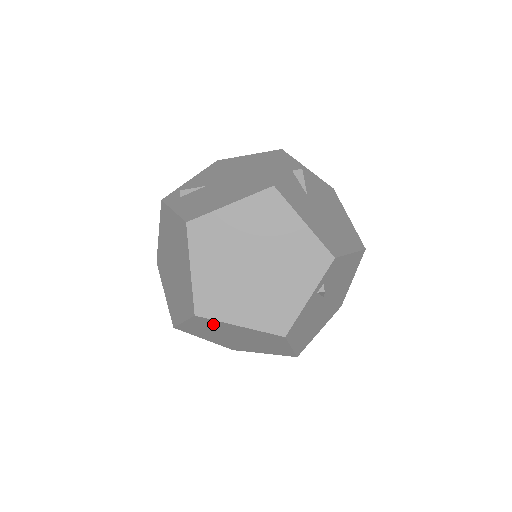
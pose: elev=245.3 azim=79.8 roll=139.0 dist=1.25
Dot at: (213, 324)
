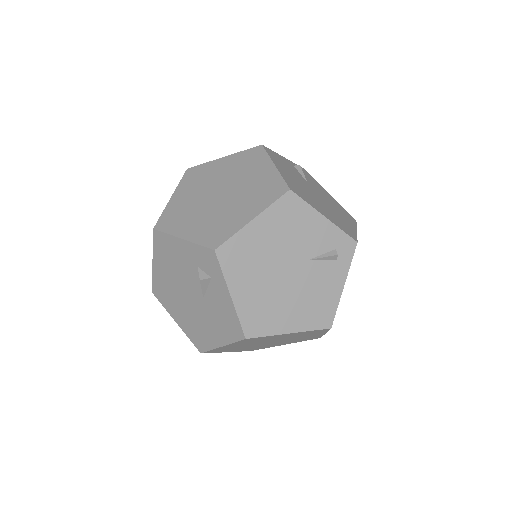
Dot at: (200, 175)
